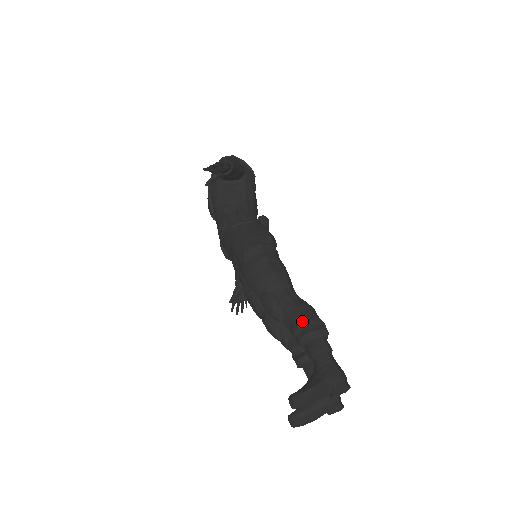
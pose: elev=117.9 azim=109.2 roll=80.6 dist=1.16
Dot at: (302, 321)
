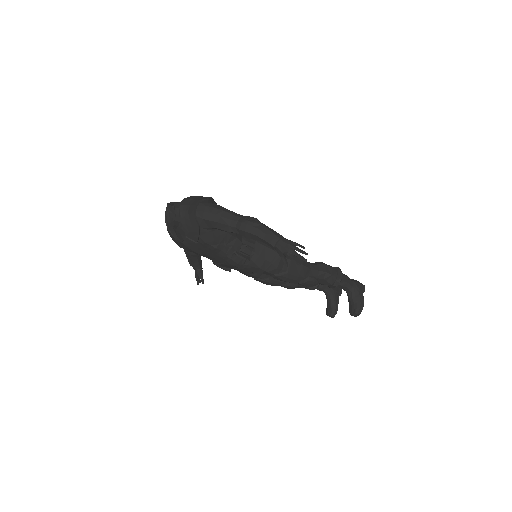
Dot at: (335, 278)
